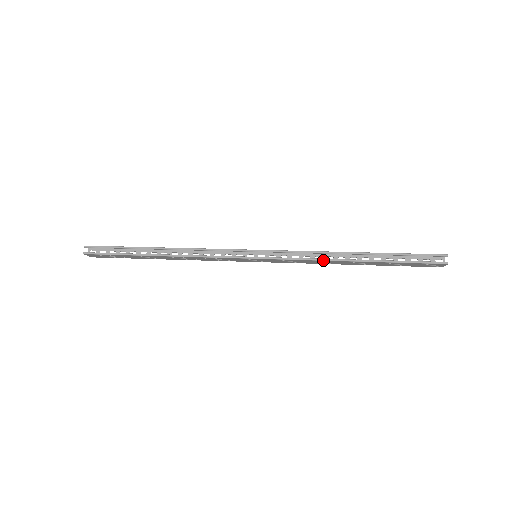
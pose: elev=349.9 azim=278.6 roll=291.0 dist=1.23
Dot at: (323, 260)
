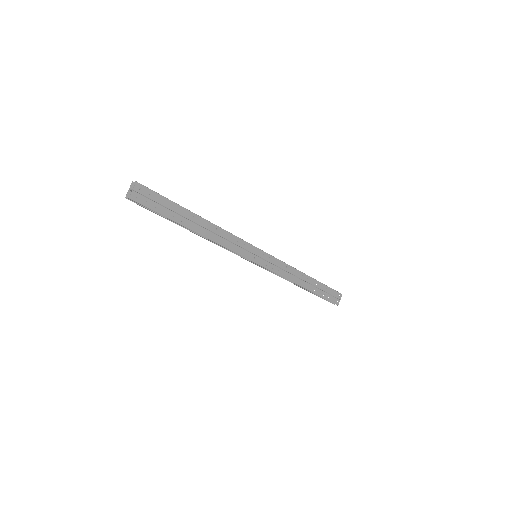
Dot at: (294, 268)
